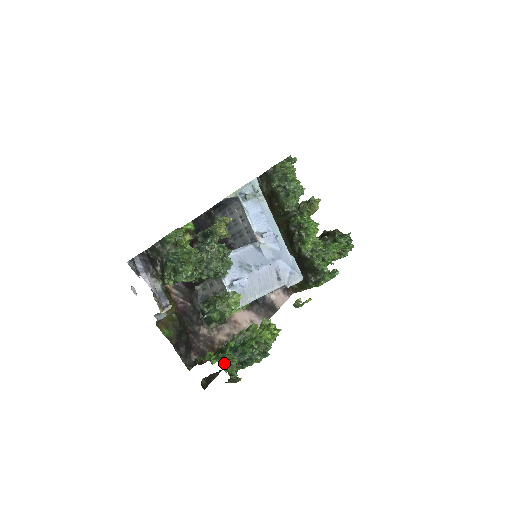
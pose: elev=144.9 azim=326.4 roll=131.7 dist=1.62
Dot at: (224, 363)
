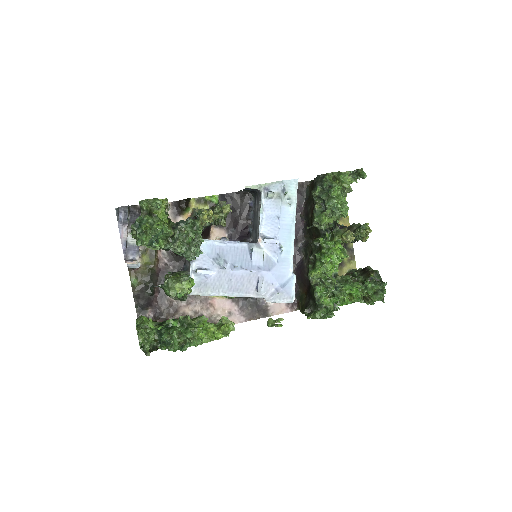
Dot at: (142, 333)
